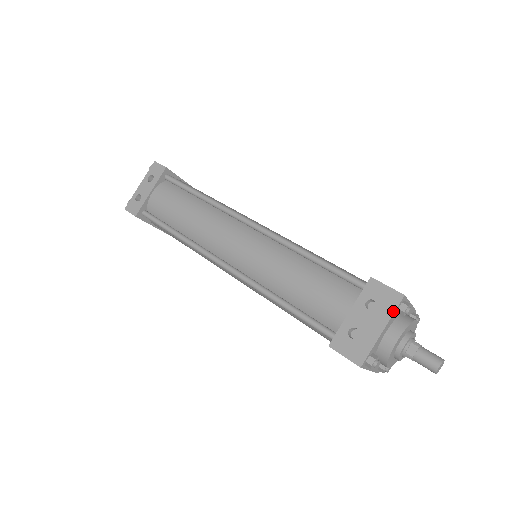
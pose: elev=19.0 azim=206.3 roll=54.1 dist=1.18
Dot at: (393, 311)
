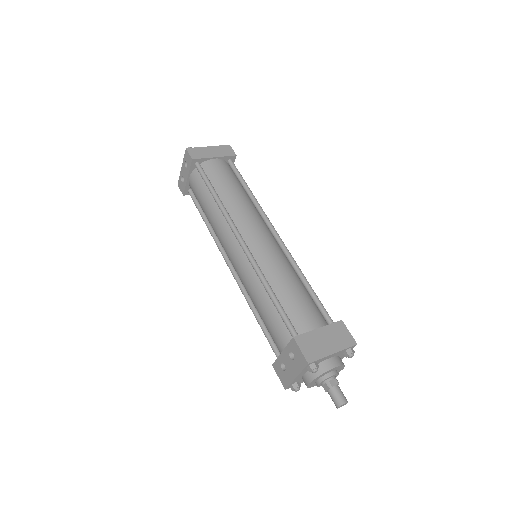
Dot at: (302, 369)
